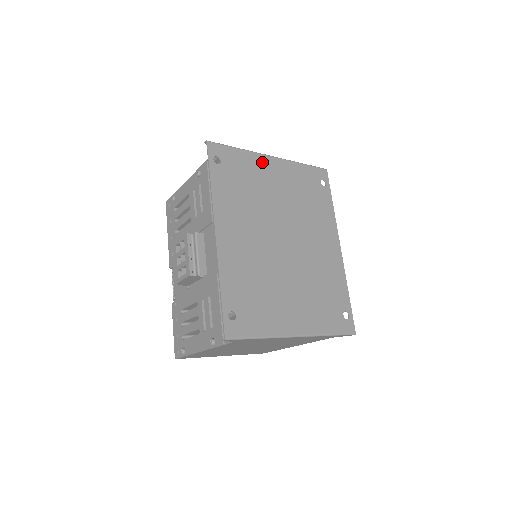
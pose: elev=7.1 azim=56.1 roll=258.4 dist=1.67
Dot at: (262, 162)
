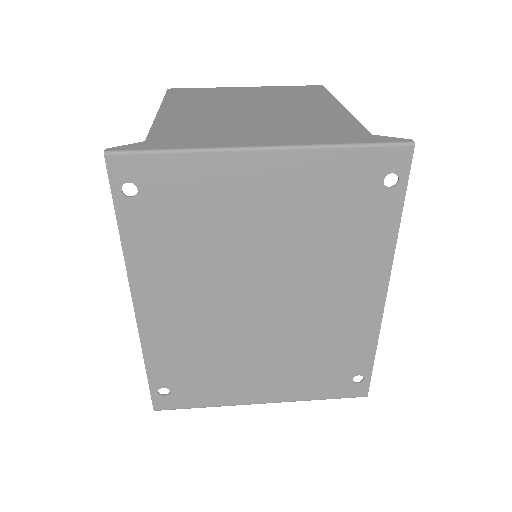
Dot at: (234, 169)
